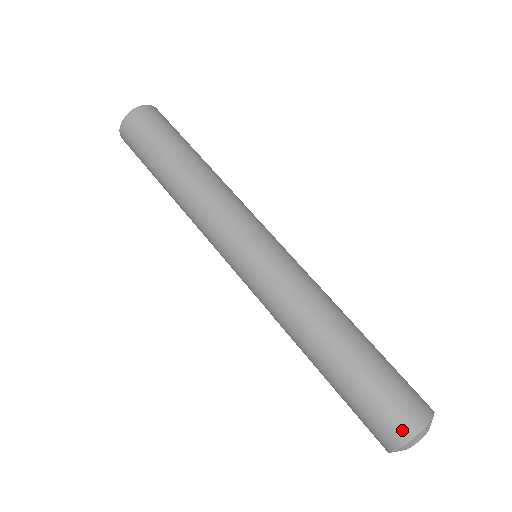
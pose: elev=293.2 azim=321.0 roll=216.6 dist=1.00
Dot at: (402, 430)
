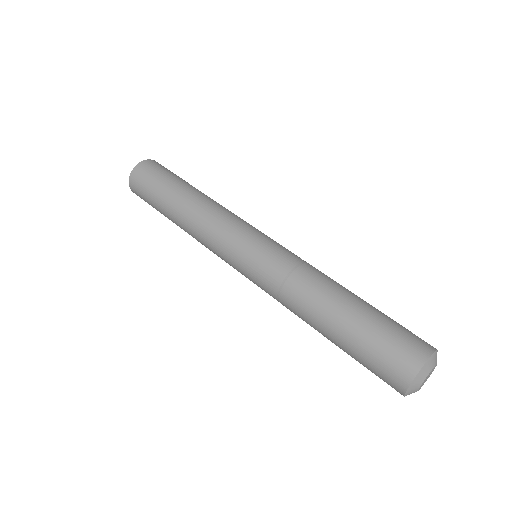
Dot at: (412, 361)
